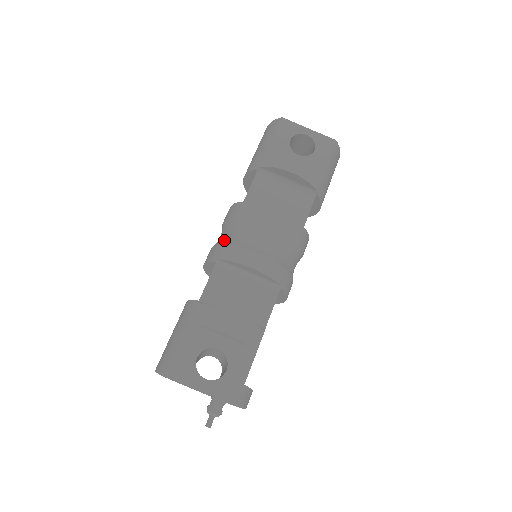
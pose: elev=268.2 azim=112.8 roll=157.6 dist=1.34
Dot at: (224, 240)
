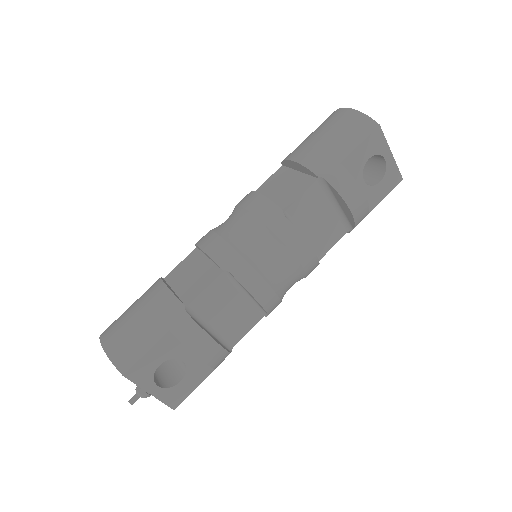
Dot at: (243, 247)
